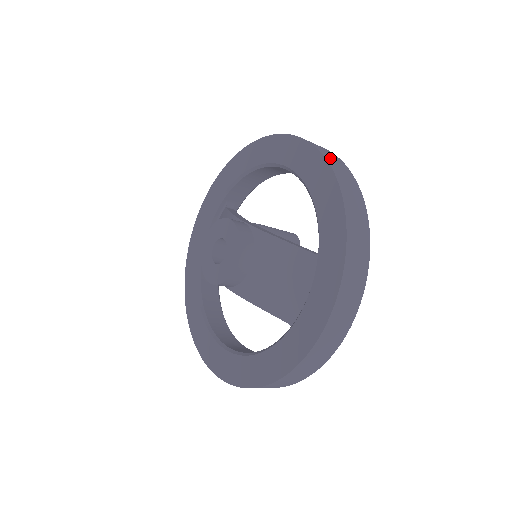
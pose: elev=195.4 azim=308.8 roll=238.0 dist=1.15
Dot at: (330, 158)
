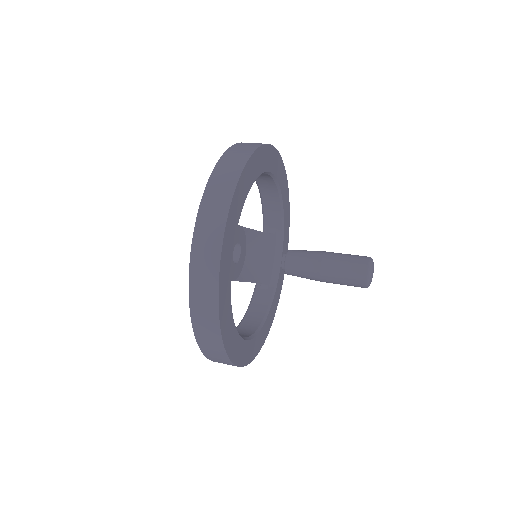
Dot at: (244, 144)
